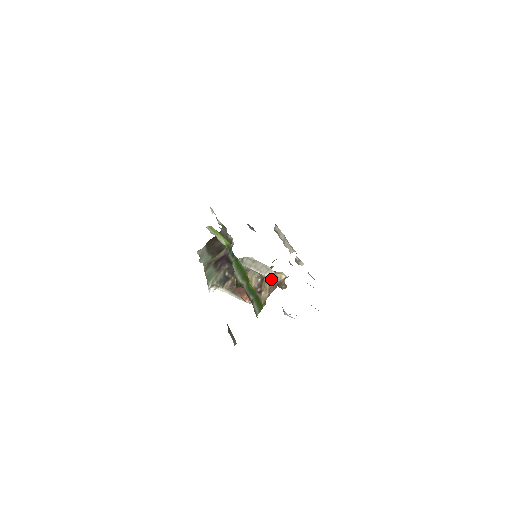
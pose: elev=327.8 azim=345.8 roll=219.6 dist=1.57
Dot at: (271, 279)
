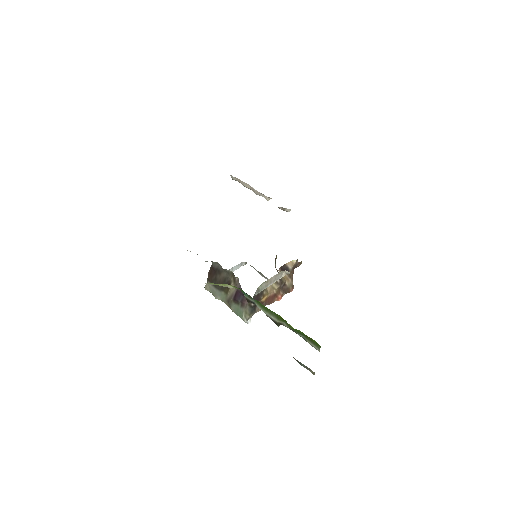
Dot at: (285, 269)
